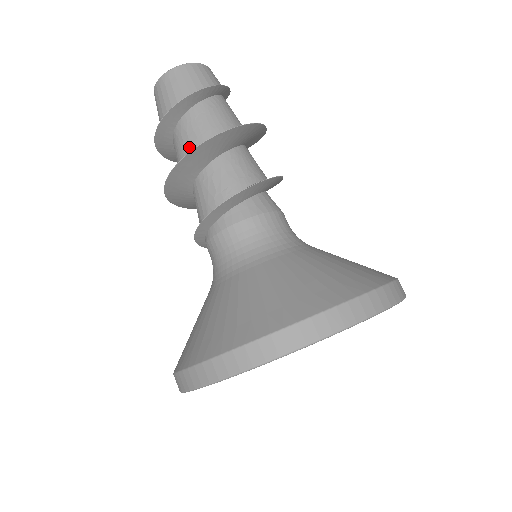
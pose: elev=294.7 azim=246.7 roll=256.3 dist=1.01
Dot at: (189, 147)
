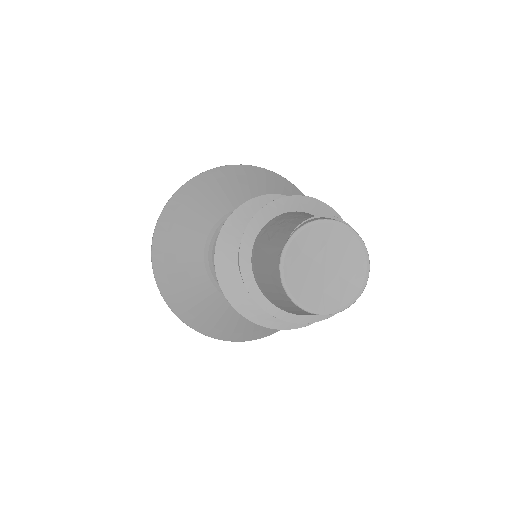
Dot at: occluded
